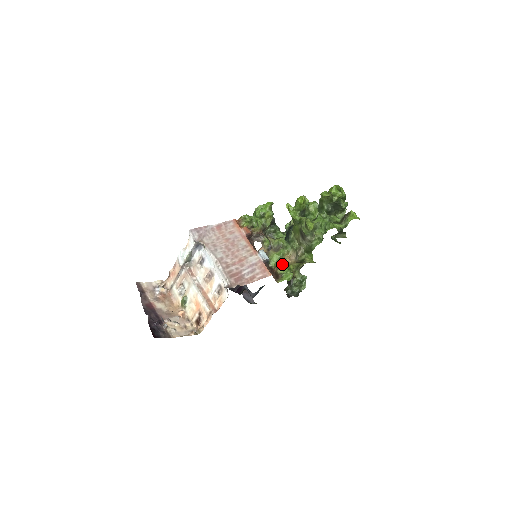
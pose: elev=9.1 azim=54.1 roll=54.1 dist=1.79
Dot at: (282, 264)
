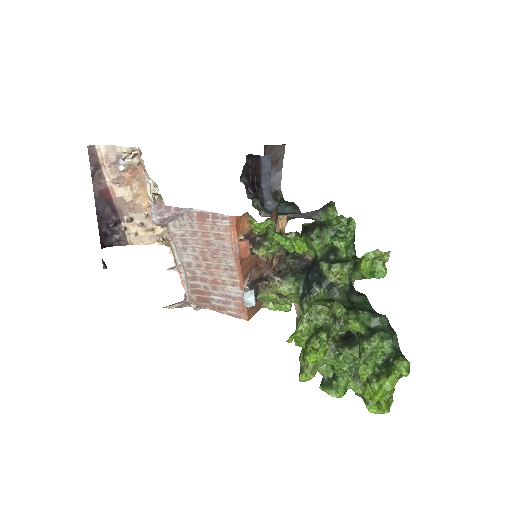
Dot at: occluded
